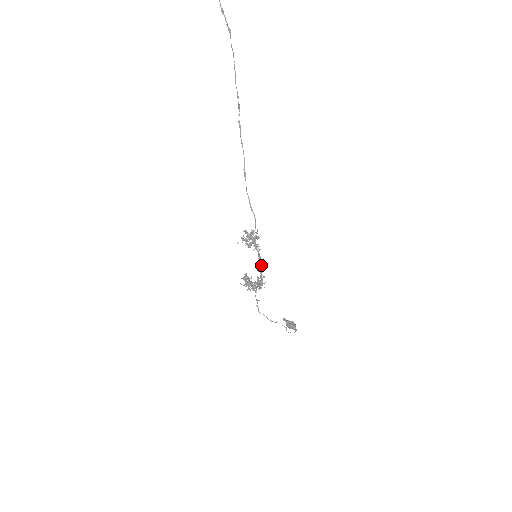
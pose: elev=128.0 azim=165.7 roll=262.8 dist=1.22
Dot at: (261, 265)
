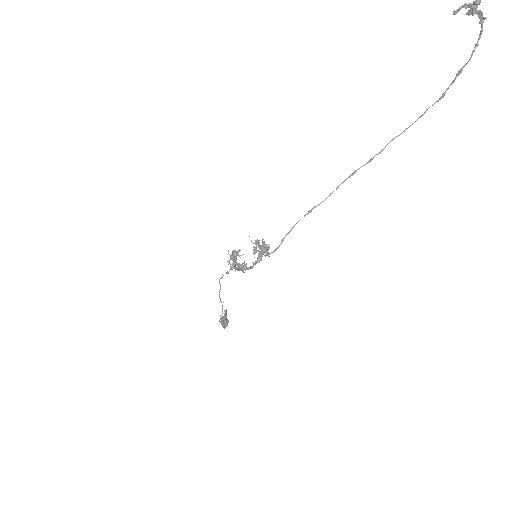
Dot at: (251, 267)
